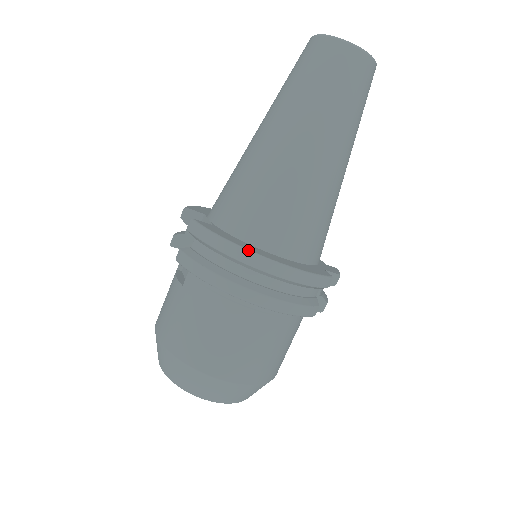
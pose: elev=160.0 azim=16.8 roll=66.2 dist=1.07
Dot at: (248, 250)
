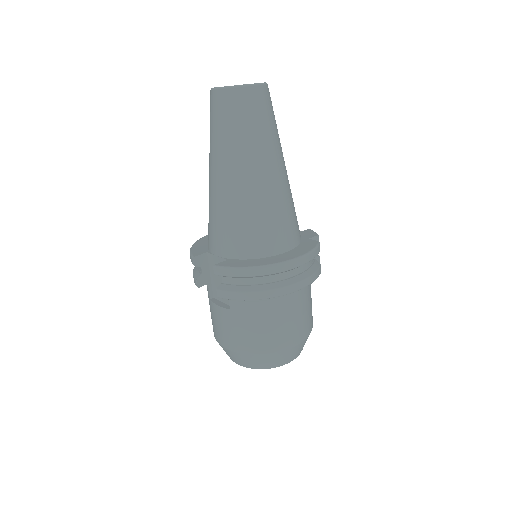
Dot at: (269, 265)
